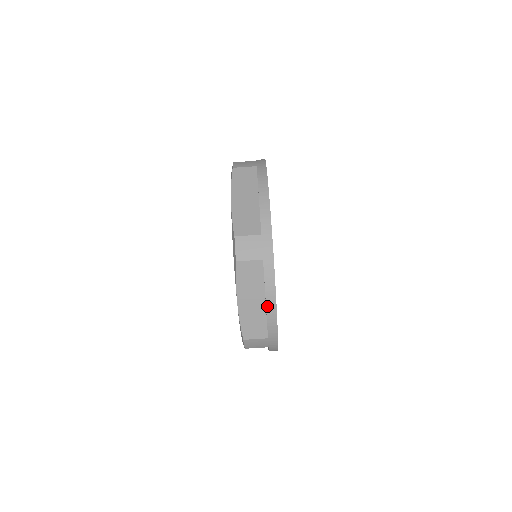
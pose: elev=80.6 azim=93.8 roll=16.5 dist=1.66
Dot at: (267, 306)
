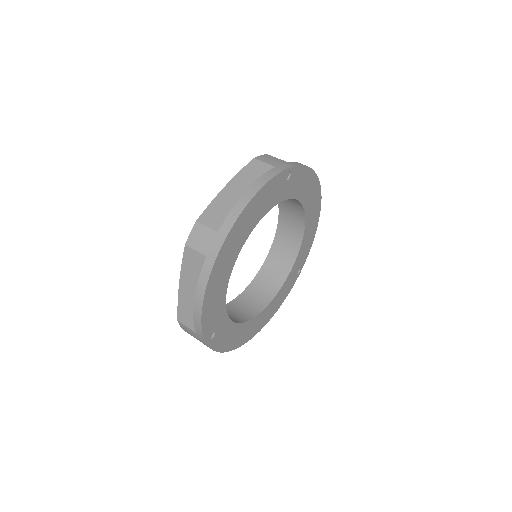
Dot at: (247, 192)
